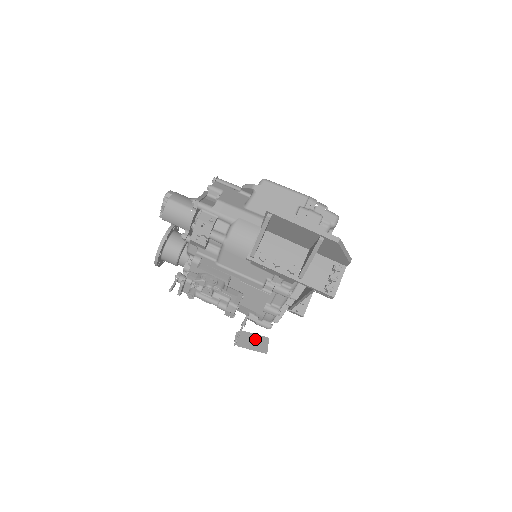
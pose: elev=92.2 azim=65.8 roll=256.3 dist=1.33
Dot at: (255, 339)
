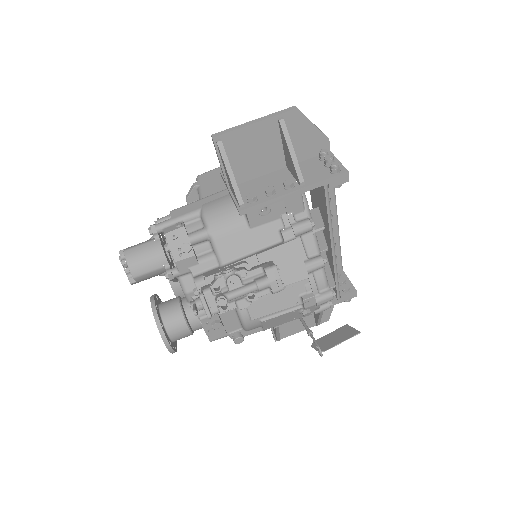
Dot at: (335, 335)
